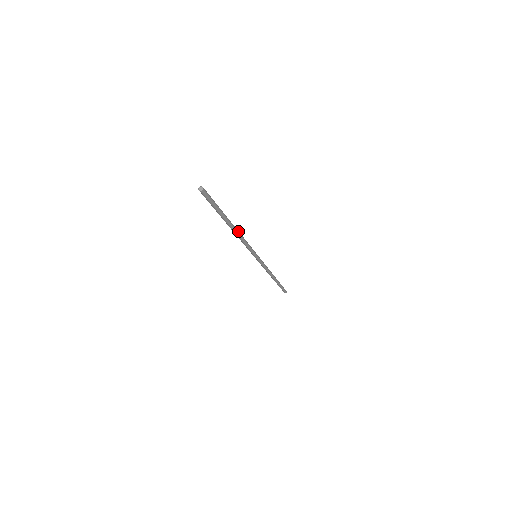
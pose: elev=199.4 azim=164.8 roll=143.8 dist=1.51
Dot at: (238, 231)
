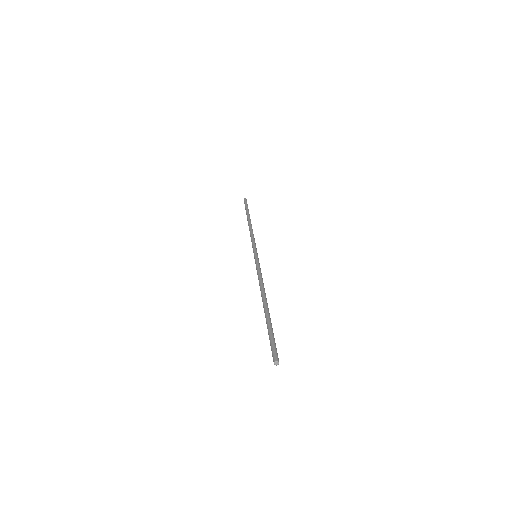
Dot at: (265, 293)
